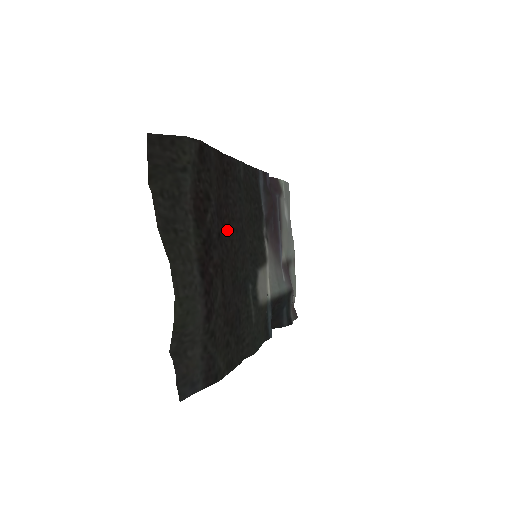
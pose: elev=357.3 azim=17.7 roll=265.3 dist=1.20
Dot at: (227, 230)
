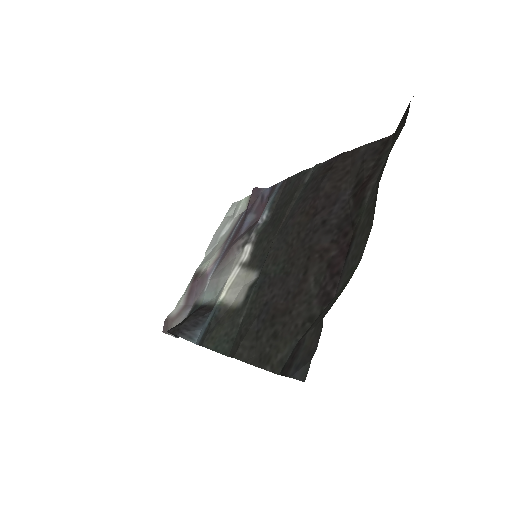
Dot at: (308, 220)
